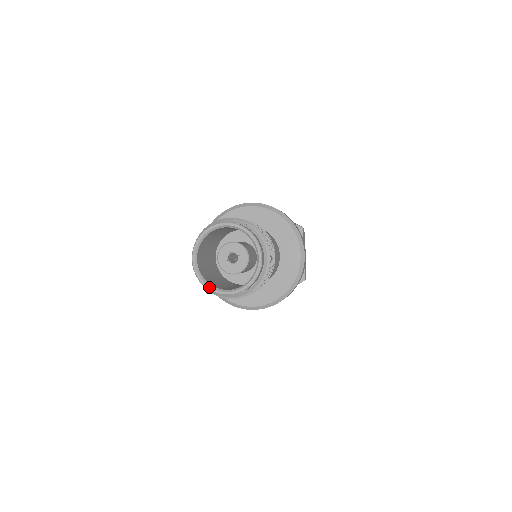
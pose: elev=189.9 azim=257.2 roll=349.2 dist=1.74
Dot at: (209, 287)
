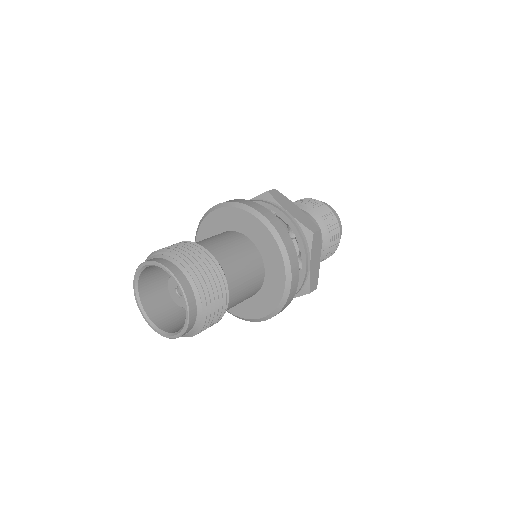
Dot at: (172, 336)
